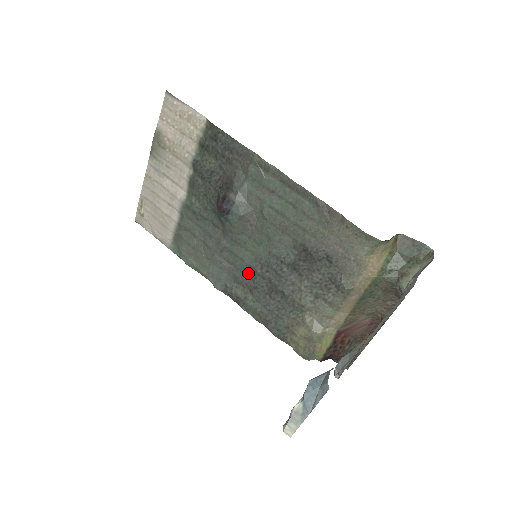
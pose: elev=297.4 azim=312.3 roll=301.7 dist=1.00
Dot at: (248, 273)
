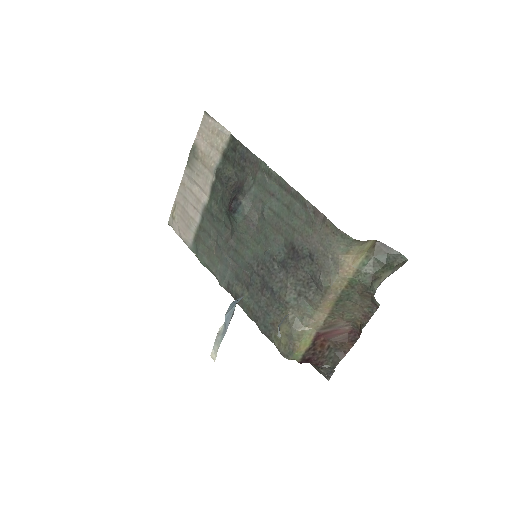
Dot at: (247, 270)
